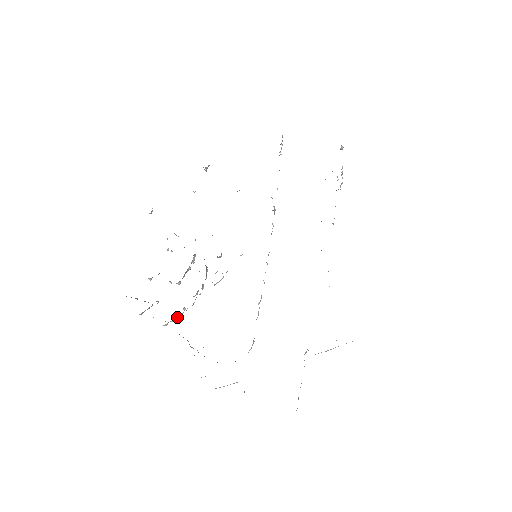
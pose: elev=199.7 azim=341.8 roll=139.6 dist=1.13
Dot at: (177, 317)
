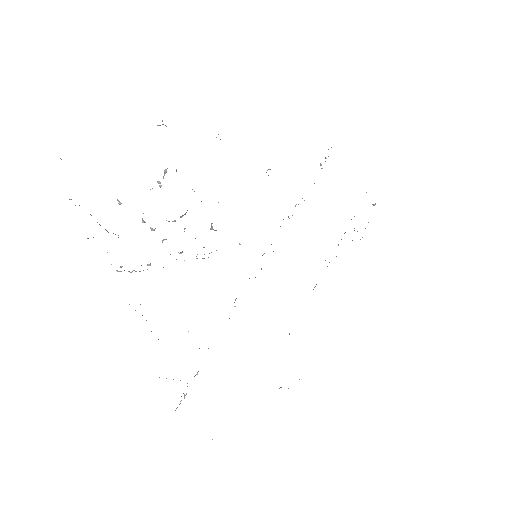
Dot at: occluded
